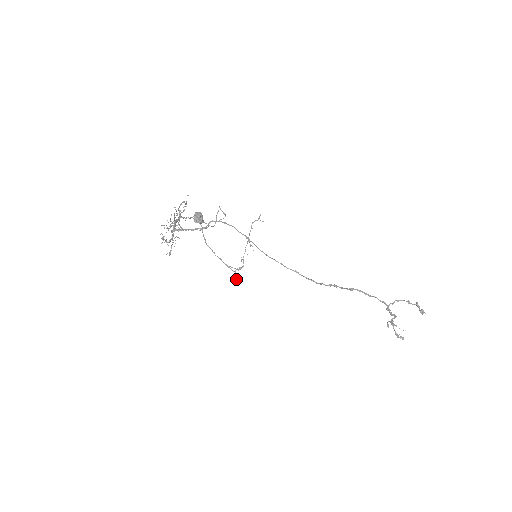
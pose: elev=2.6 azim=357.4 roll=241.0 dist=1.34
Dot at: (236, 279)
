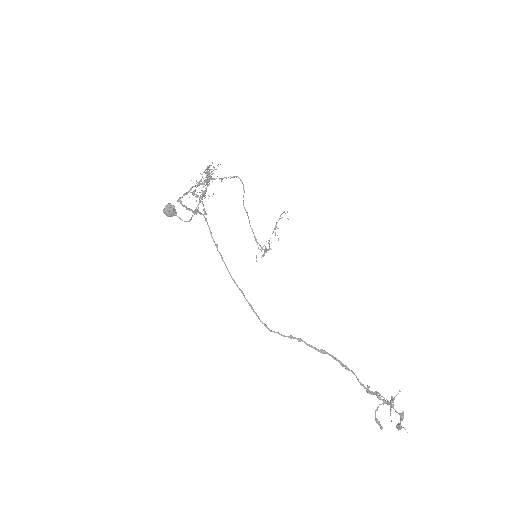
Dot at: occluded
